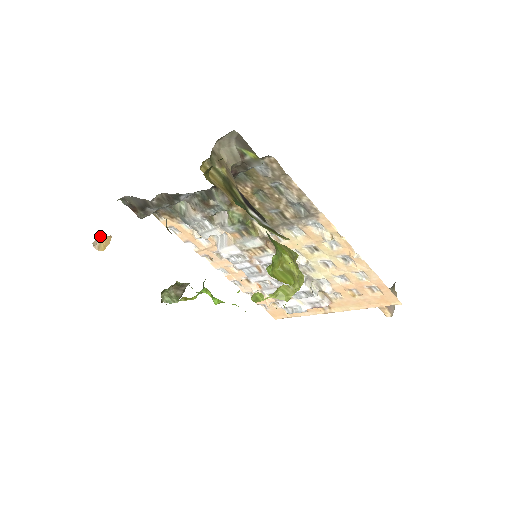
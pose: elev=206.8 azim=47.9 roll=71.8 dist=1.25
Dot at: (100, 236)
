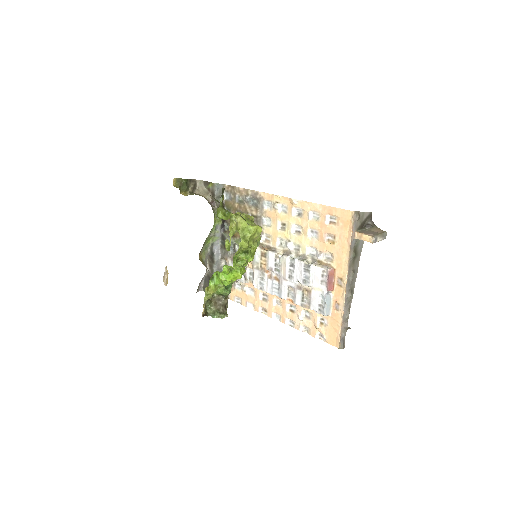
Dot at: (167, 277)
